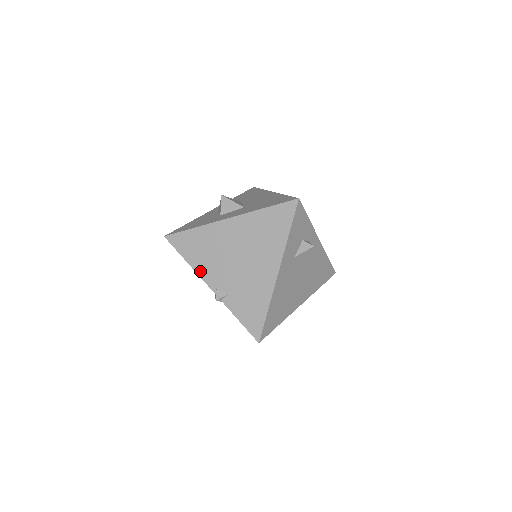
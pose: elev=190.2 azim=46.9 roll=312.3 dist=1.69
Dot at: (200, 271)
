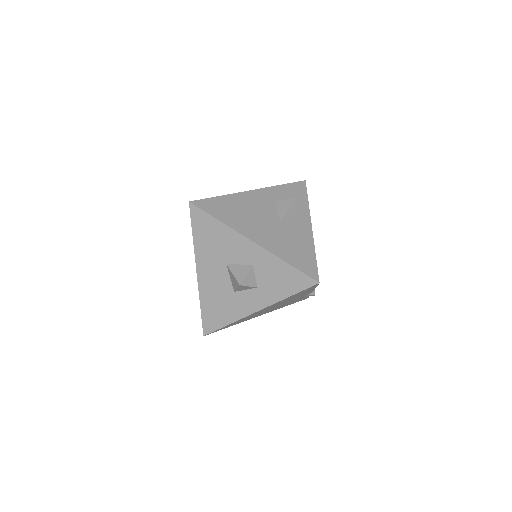
Dot at: occluded
